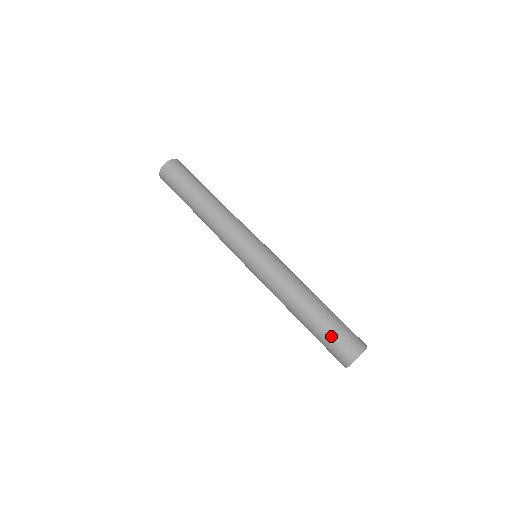
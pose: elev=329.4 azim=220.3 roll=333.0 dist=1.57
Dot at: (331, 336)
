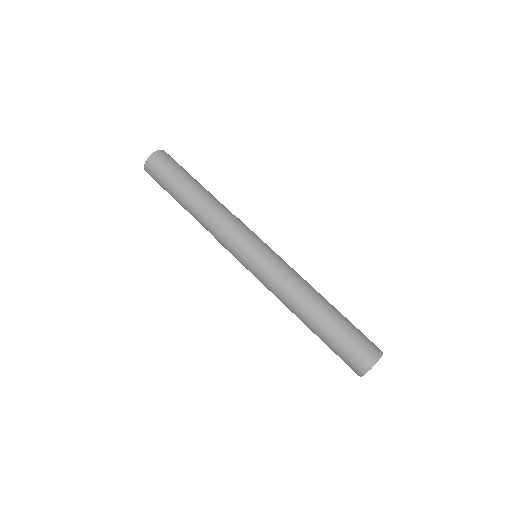
Dot at: (337, 349)
